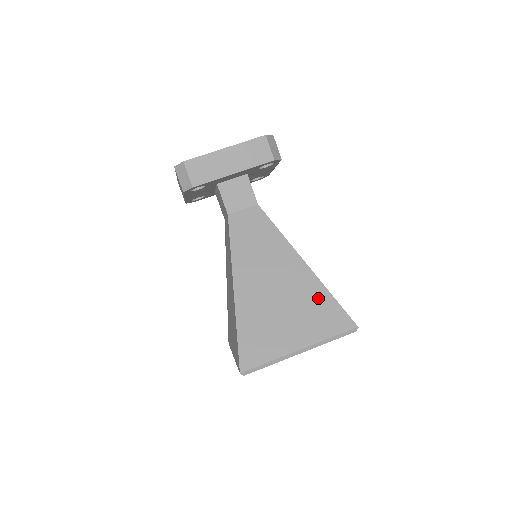
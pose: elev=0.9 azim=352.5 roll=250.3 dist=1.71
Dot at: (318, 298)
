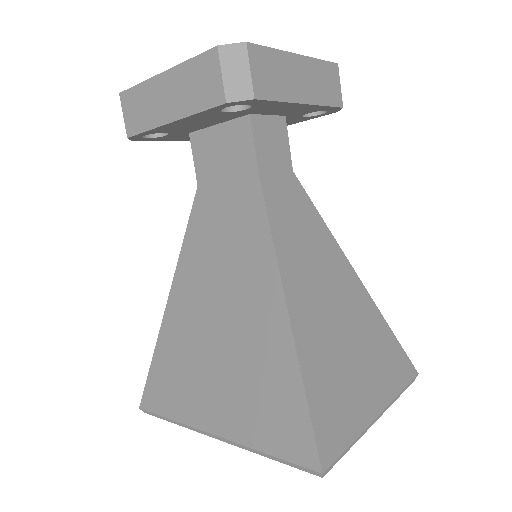
Dot at: (379, 330)
